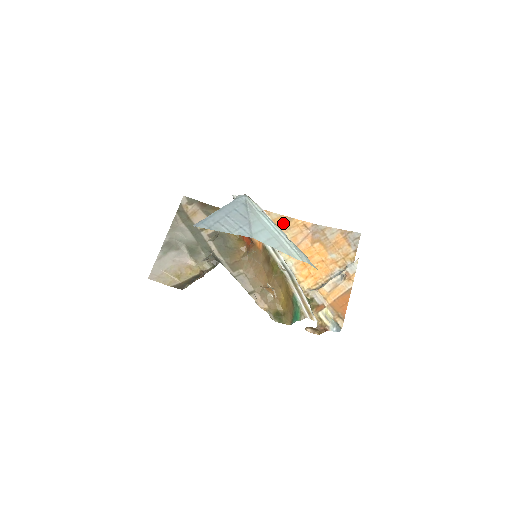
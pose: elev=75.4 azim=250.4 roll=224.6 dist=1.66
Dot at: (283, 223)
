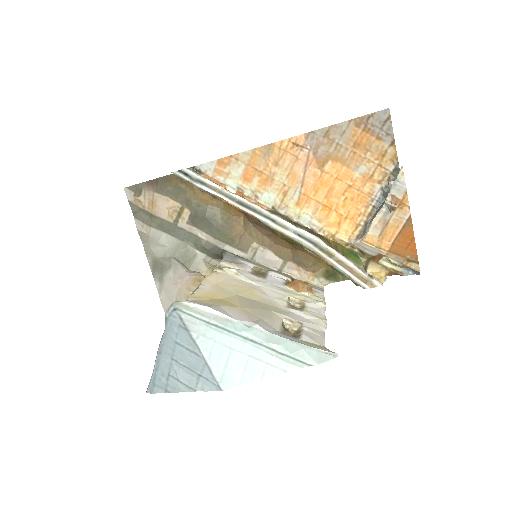
Dot at: (263, 161)
